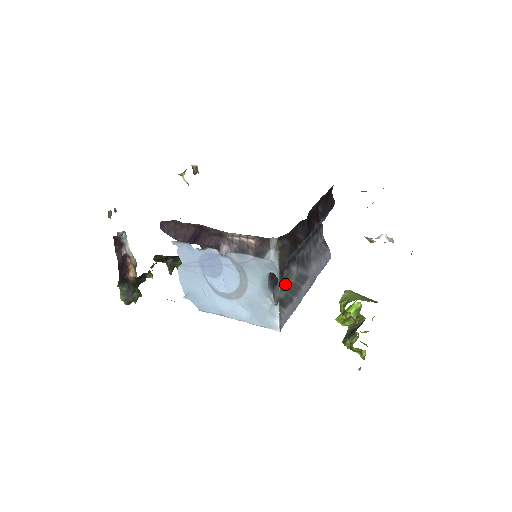
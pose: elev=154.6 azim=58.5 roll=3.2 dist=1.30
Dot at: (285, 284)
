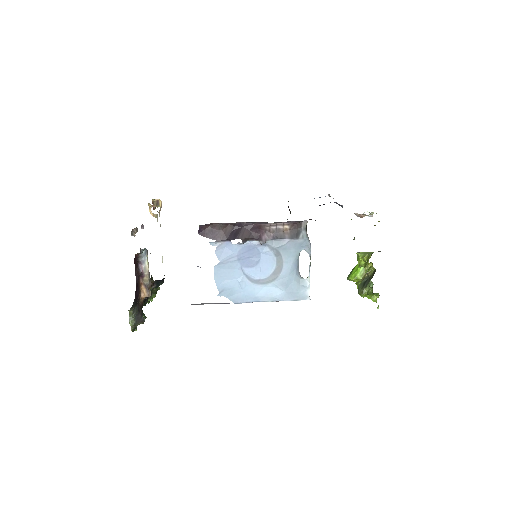
Dot at: occluded
